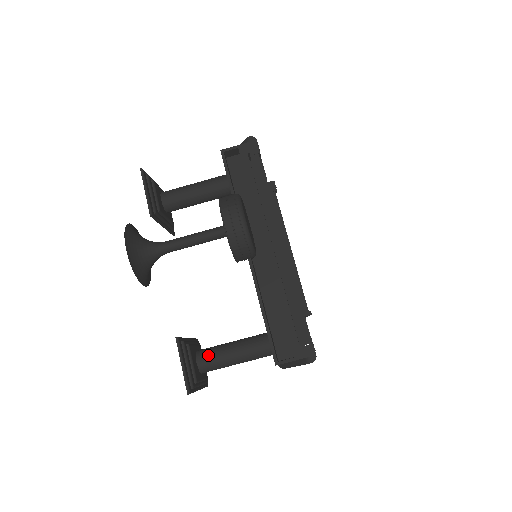
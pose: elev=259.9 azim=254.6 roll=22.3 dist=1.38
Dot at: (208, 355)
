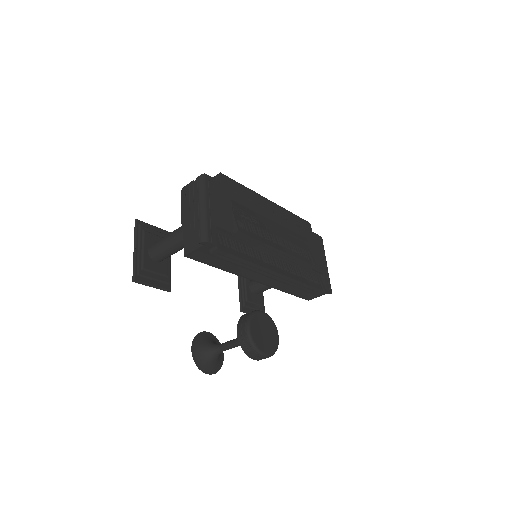
Dot at: (259, 291)
